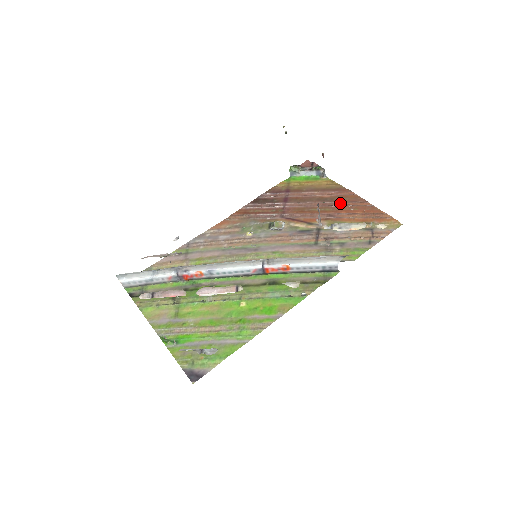
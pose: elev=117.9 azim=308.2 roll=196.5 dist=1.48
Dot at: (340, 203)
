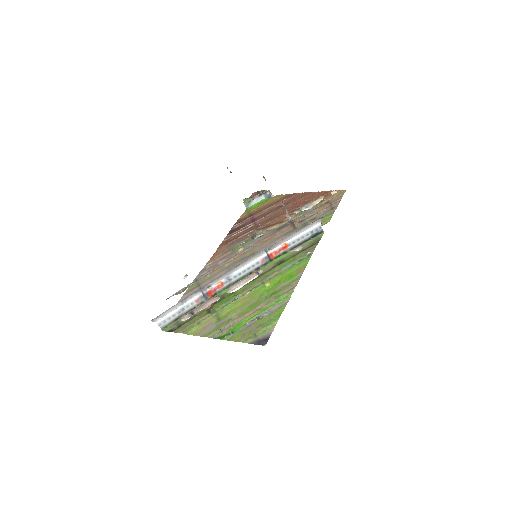
Dot at: (294, 202)
